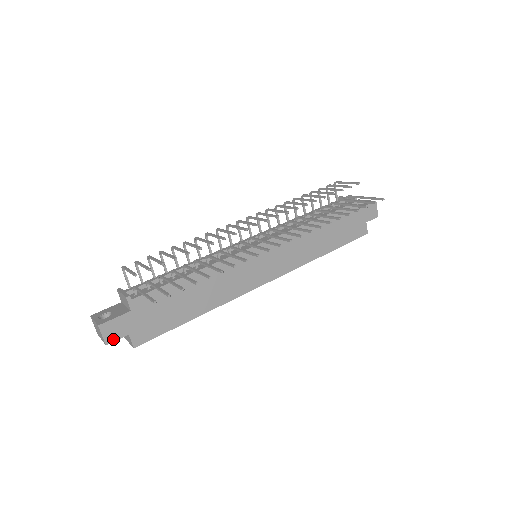
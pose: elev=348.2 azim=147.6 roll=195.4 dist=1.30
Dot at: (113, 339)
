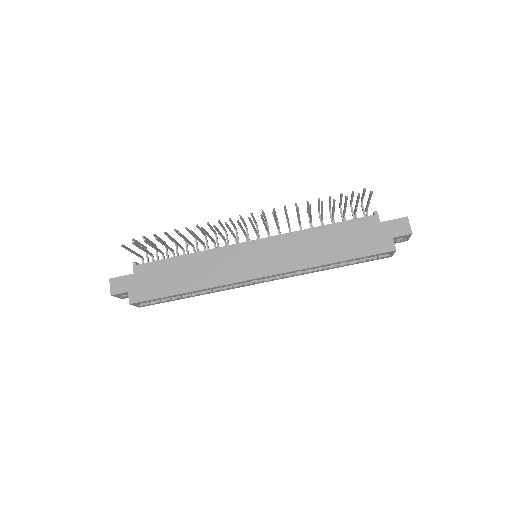
Dot at: (117, 292)
